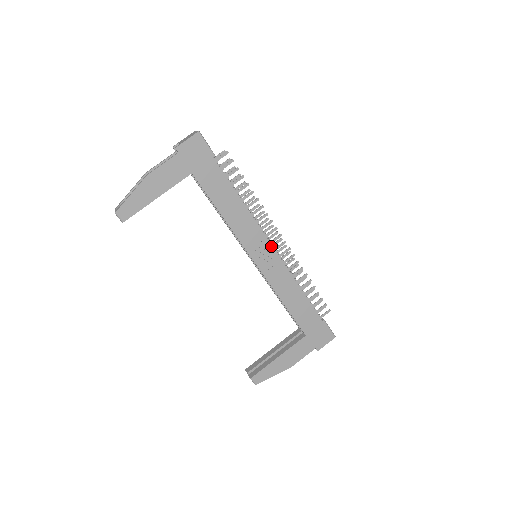
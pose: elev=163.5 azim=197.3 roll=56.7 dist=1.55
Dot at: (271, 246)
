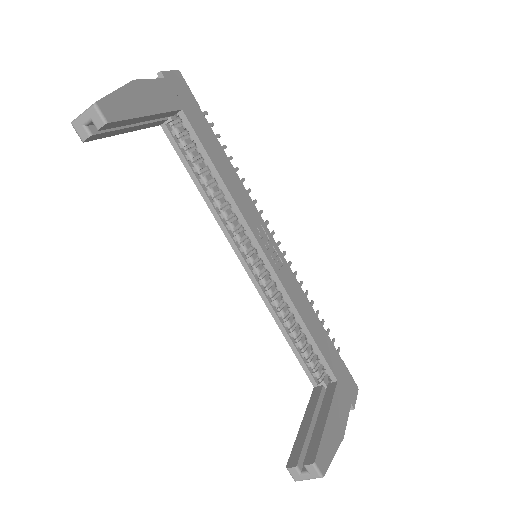
Dot at: (273, 239)
